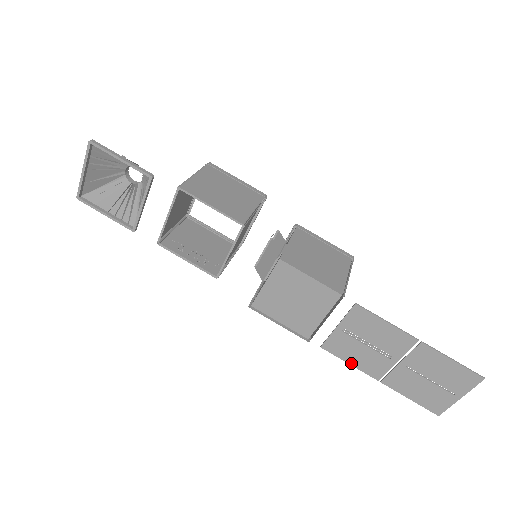
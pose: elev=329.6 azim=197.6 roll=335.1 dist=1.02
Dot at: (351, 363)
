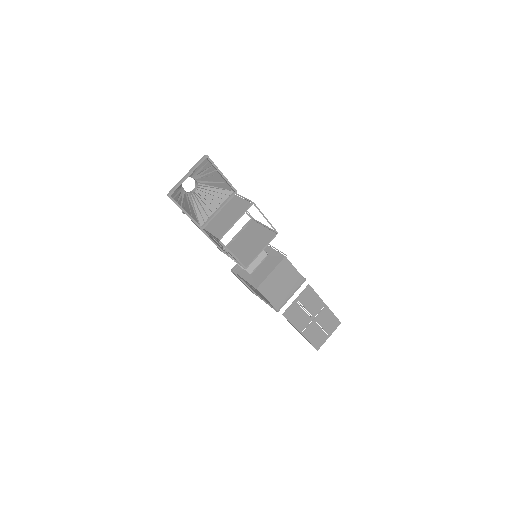
Dot at: (293, 324)
